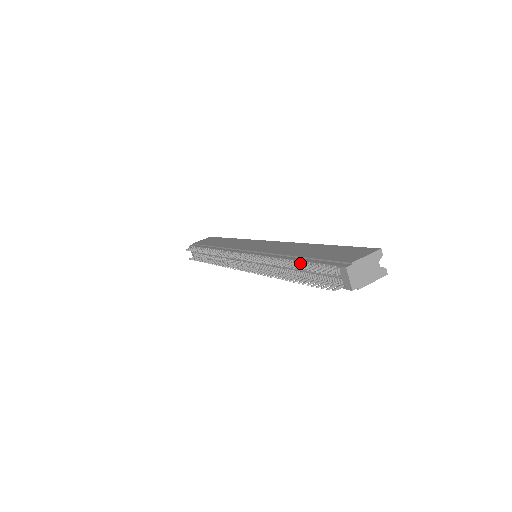
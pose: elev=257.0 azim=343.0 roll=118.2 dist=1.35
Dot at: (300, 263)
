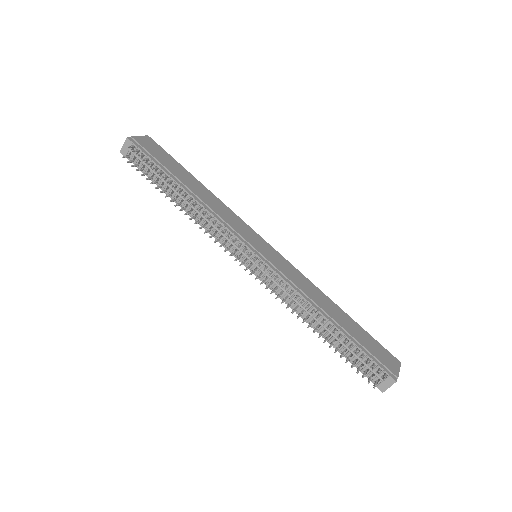
Dot at: (347, 339)
